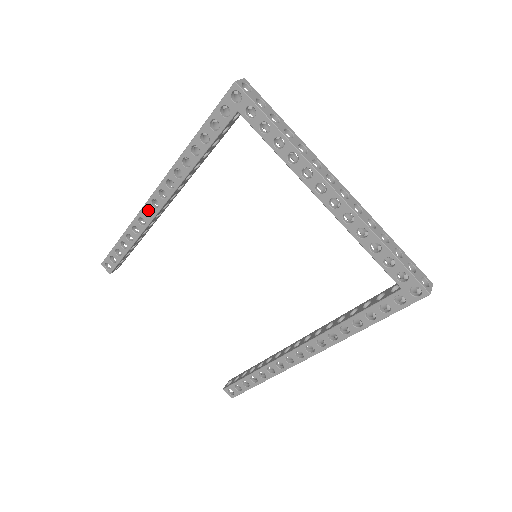
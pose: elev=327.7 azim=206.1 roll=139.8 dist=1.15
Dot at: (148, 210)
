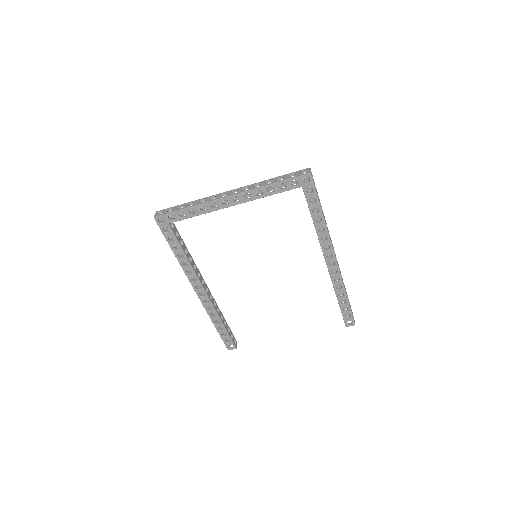
Dot at: (206, 301)
